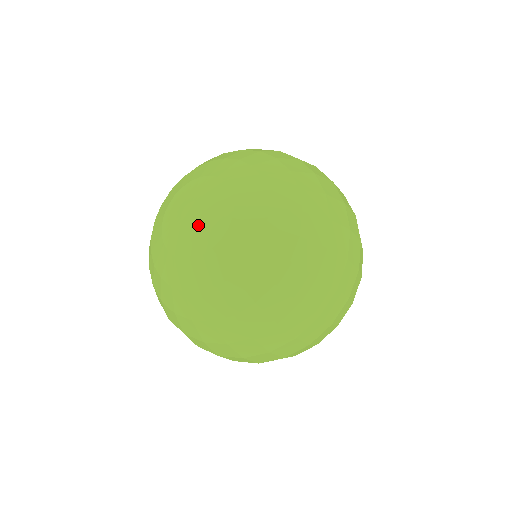
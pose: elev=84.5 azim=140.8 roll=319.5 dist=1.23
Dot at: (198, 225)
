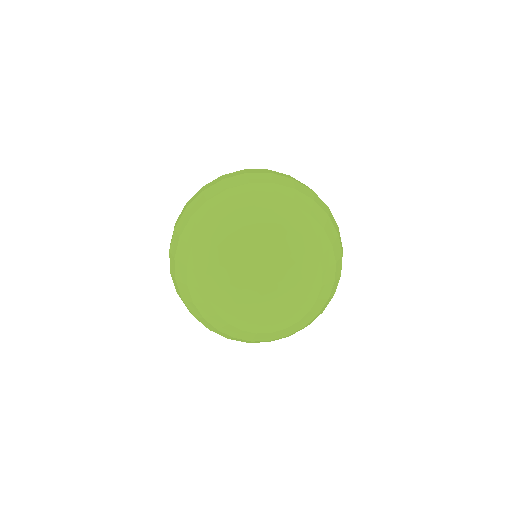
Dot at: (281, 288)
